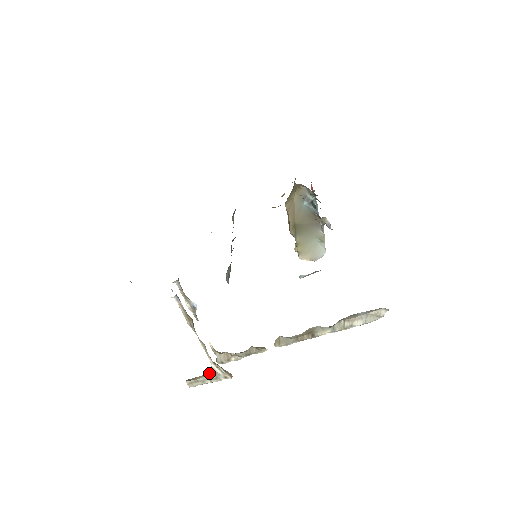
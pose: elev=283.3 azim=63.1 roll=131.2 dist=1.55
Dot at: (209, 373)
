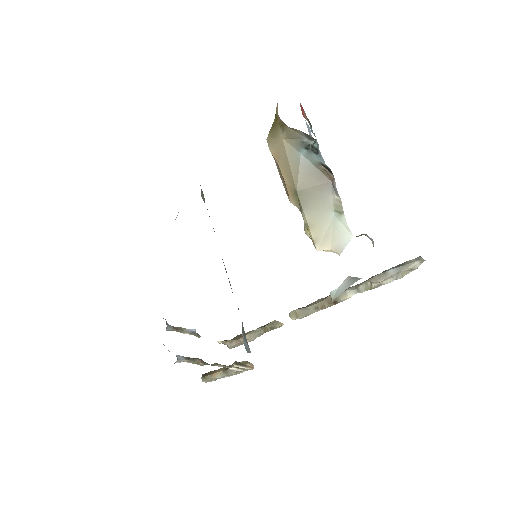
Dot at: (228, 373)
